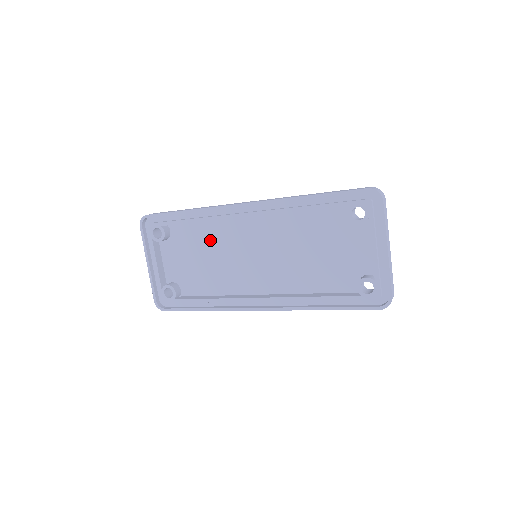
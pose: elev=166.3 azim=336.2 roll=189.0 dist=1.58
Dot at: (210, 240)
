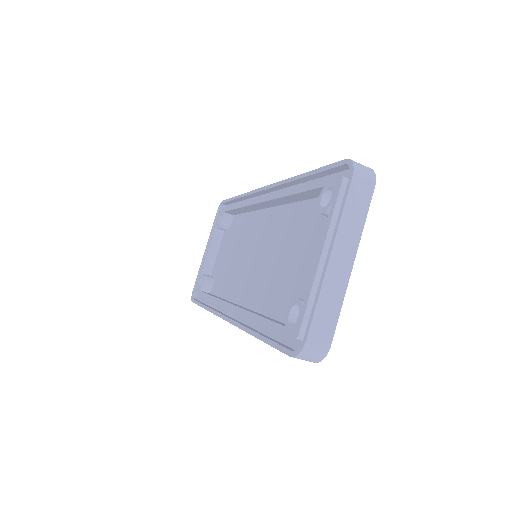
Dot at: (244, 234)
